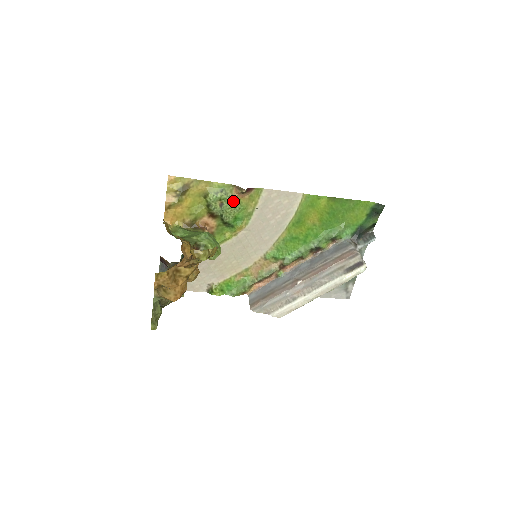
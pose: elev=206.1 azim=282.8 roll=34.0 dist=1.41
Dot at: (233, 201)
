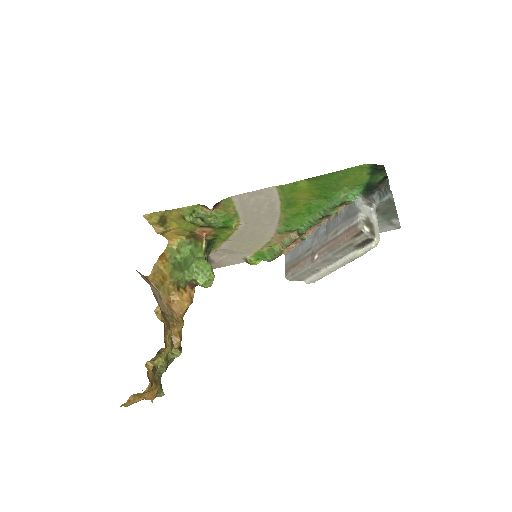
Dot at: (210, 215)
